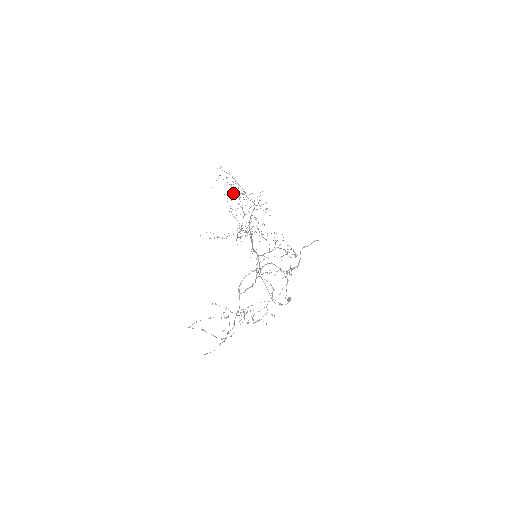
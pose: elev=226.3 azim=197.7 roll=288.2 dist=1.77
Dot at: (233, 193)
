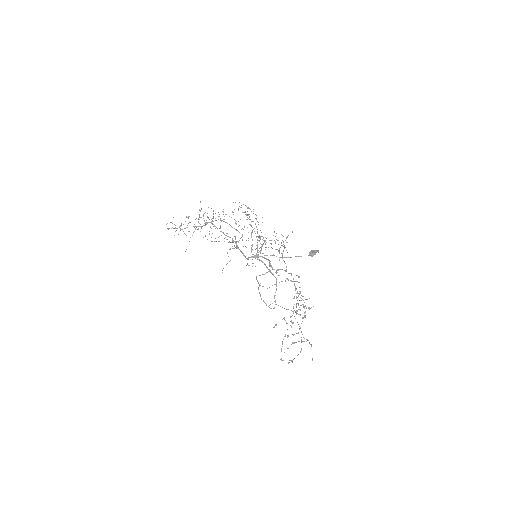
Dot at: occluded
